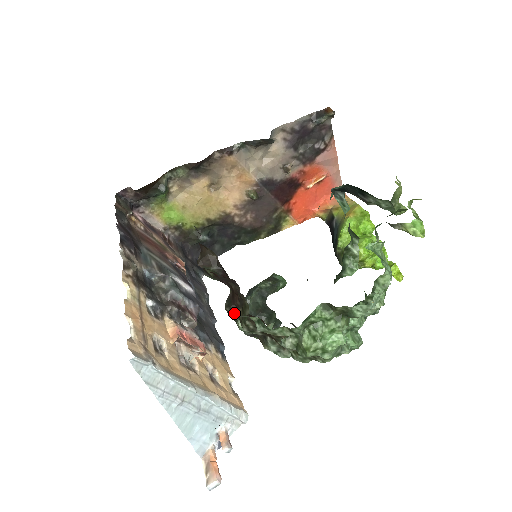
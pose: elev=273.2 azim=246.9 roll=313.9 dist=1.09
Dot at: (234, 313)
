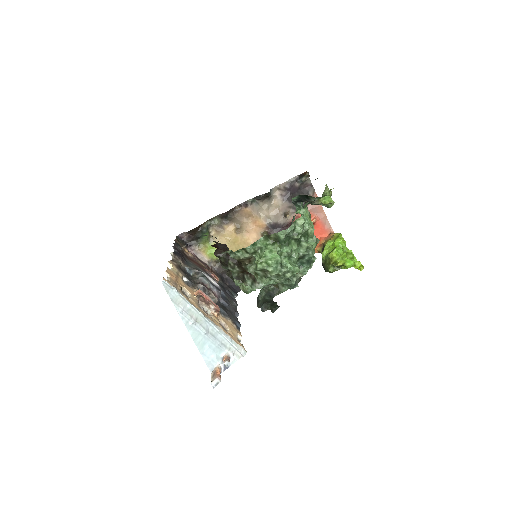
Dot at: (231, 274)
